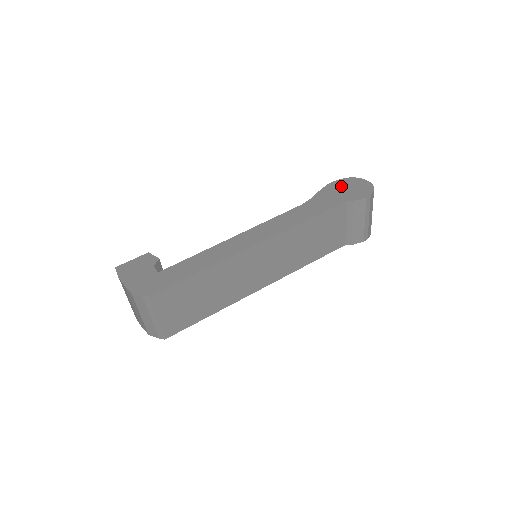
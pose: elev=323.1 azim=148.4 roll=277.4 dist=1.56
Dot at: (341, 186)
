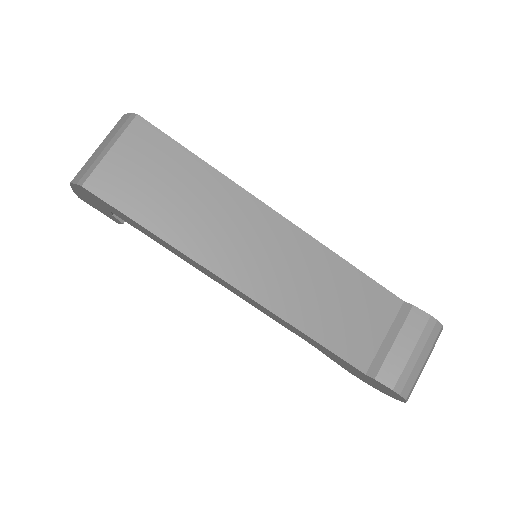
Dot at: occluded
